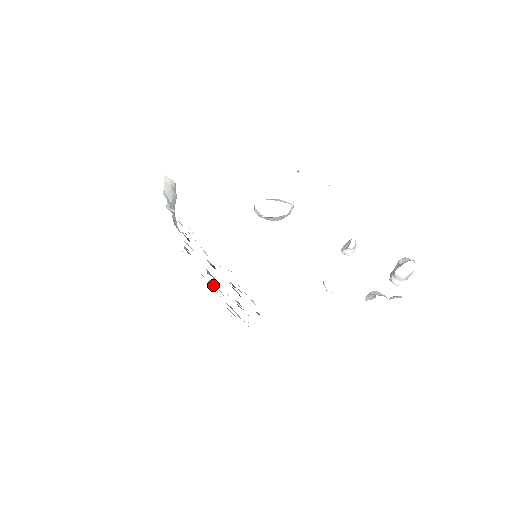
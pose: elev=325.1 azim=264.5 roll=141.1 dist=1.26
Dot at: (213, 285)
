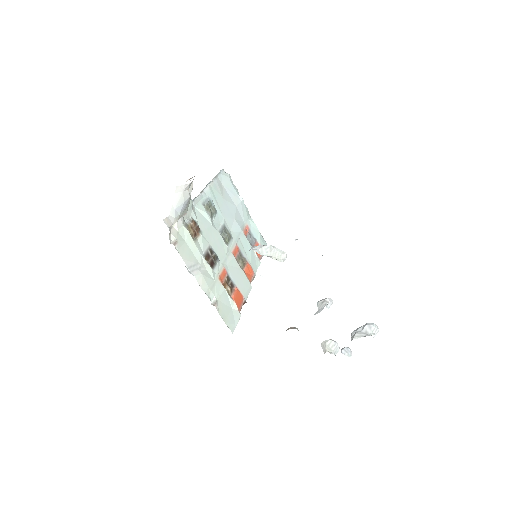
Dot at: (243, 200)
